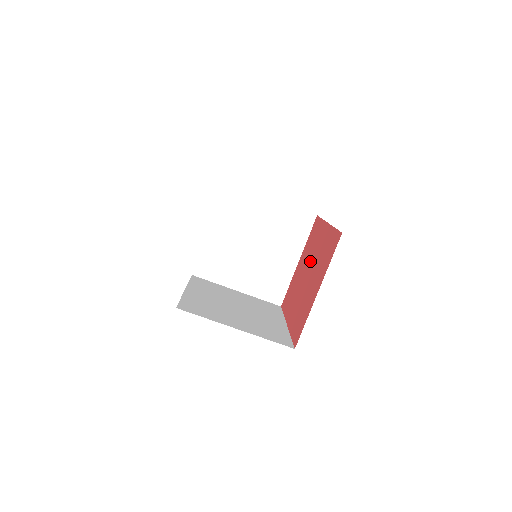
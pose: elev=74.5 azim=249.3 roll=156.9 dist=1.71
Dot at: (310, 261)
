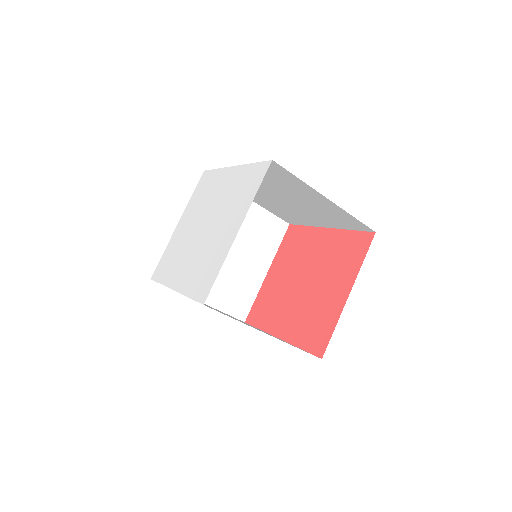
Dot at: (303, 268)
